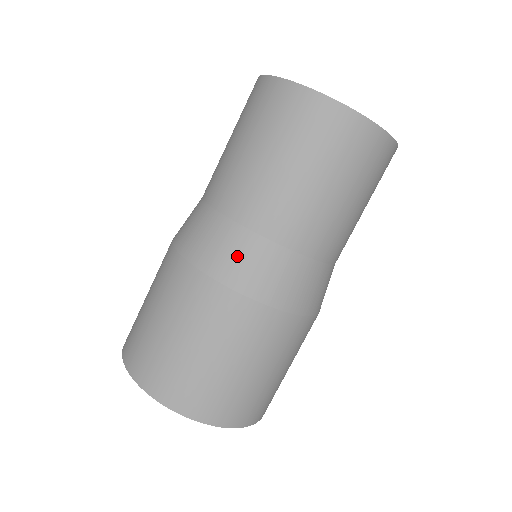
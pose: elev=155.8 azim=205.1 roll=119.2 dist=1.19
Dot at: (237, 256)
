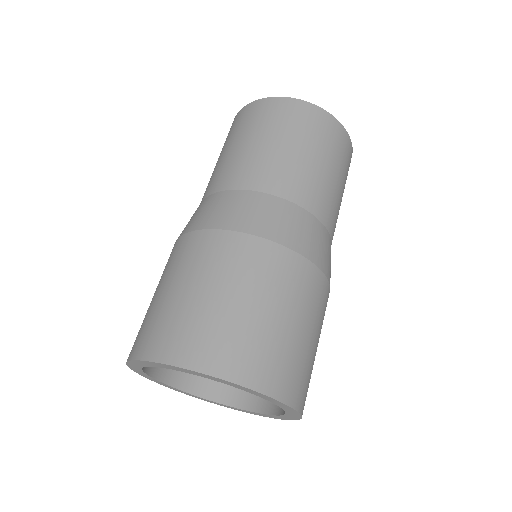
Dot at: (247, 210)
